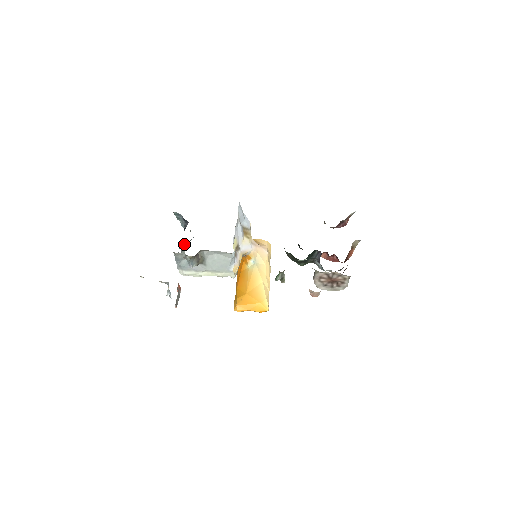
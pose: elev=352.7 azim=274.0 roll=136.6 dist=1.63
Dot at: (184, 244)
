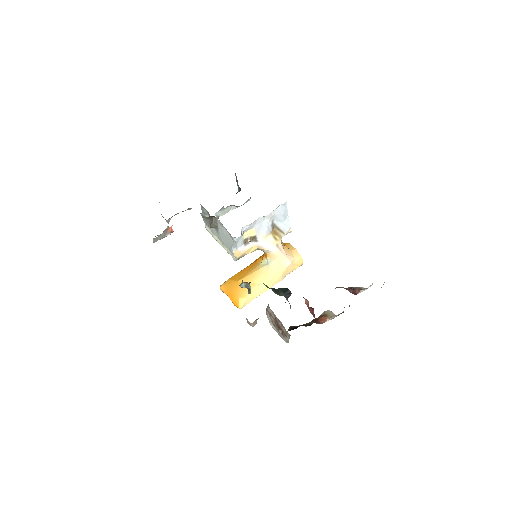
Dot at: (231, 206)
